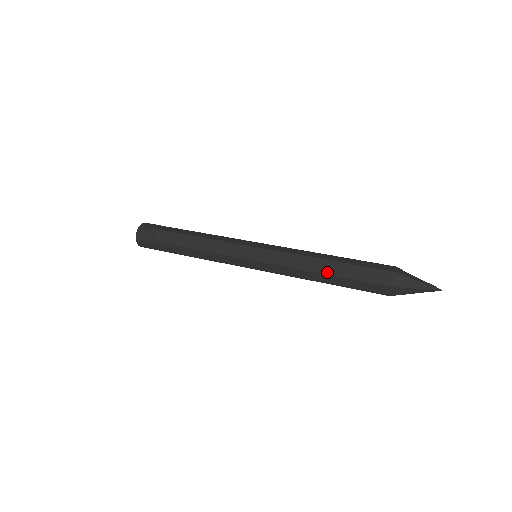
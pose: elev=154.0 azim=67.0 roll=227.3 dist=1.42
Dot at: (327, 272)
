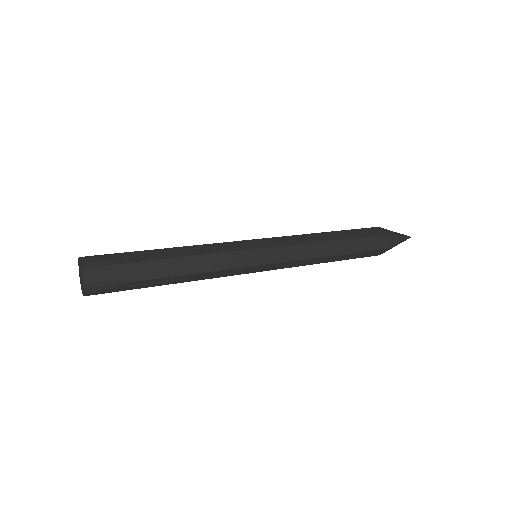
Dot at: (337, 238)
